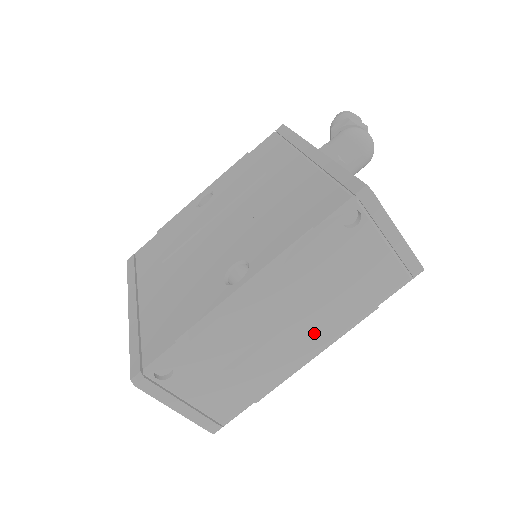
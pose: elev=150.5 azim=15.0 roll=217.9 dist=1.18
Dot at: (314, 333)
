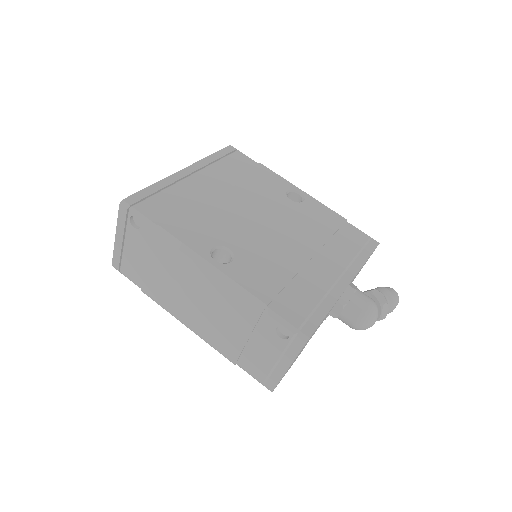
Dot at: (201, 322)
